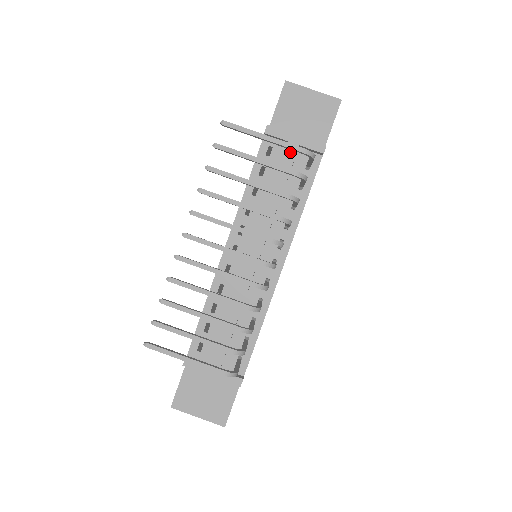
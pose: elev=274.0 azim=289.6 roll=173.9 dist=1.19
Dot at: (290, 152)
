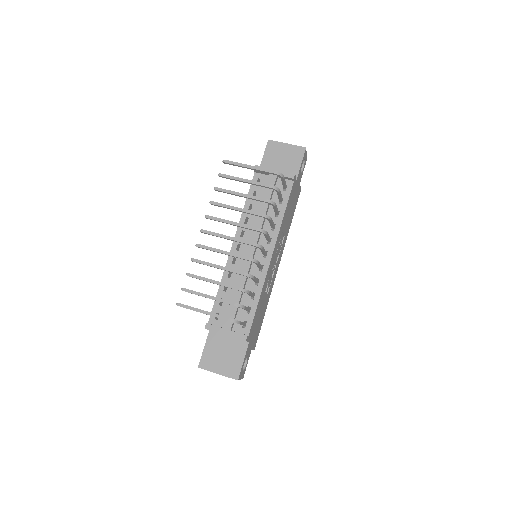
Dot at: (271, 180)
